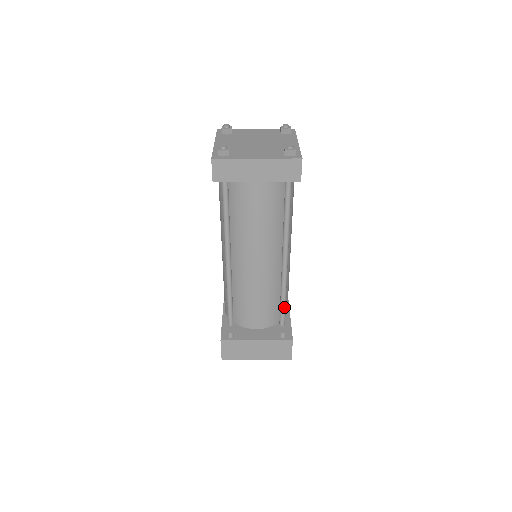
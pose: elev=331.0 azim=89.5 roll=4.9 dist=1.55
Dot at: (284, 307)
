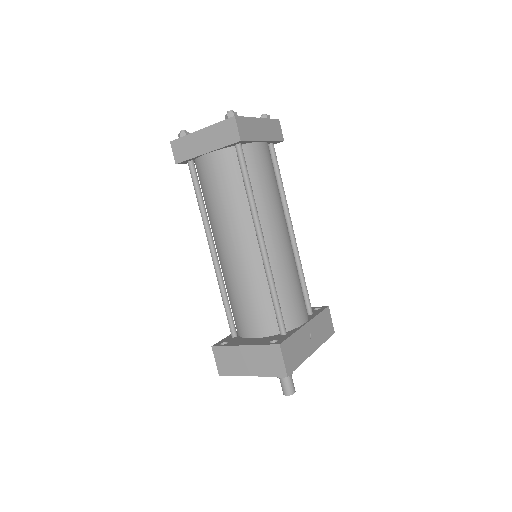
Dot at: (277, 307)
